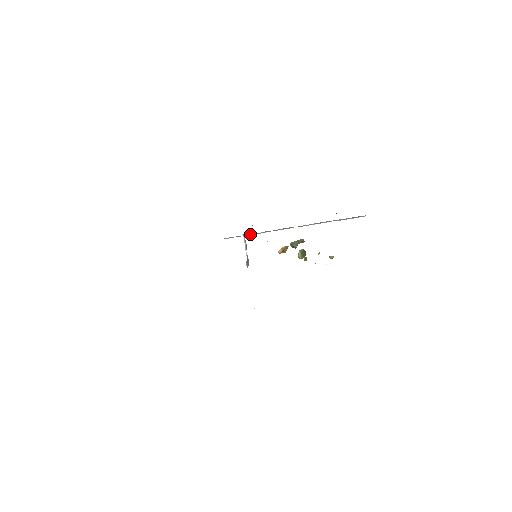
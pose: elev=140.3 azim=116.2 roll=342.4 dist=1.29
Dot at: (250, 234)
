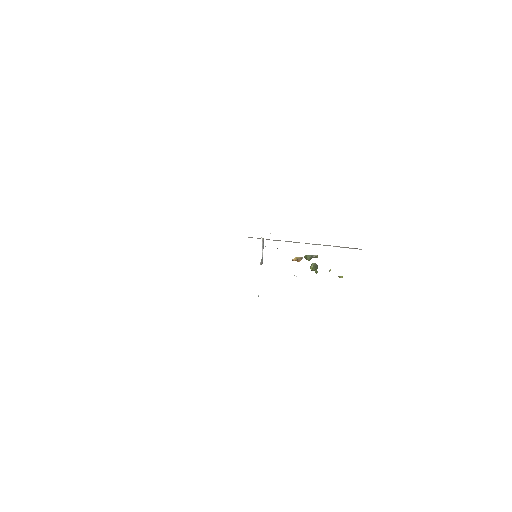
Dot at: (266, 239)
